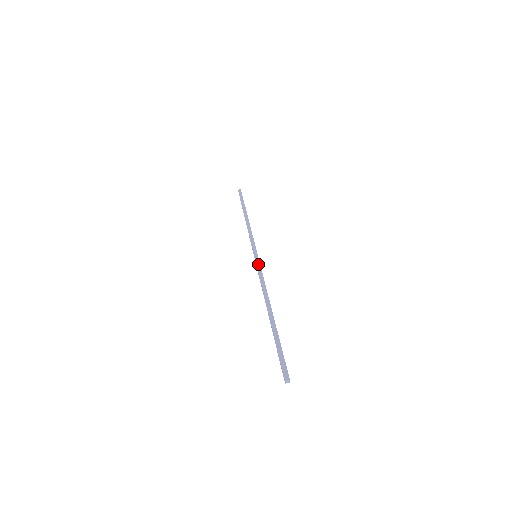
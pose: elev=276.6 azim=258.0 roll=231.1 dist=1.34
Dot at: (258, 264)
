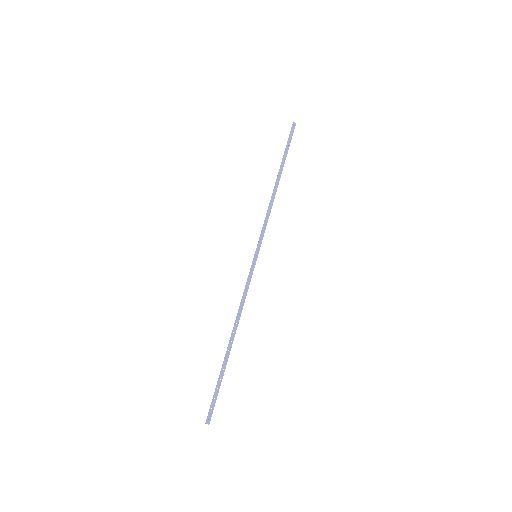
Dot at: (251, 272)
